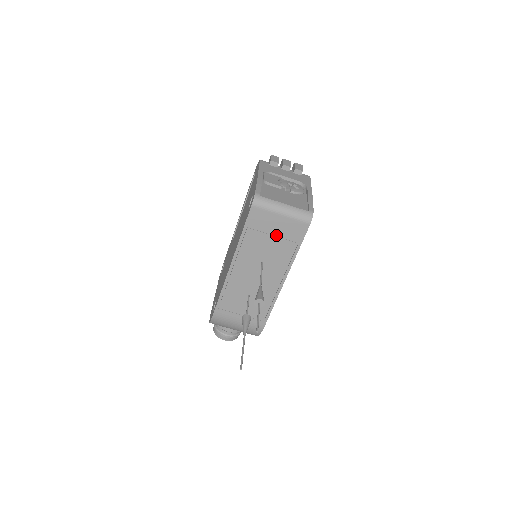
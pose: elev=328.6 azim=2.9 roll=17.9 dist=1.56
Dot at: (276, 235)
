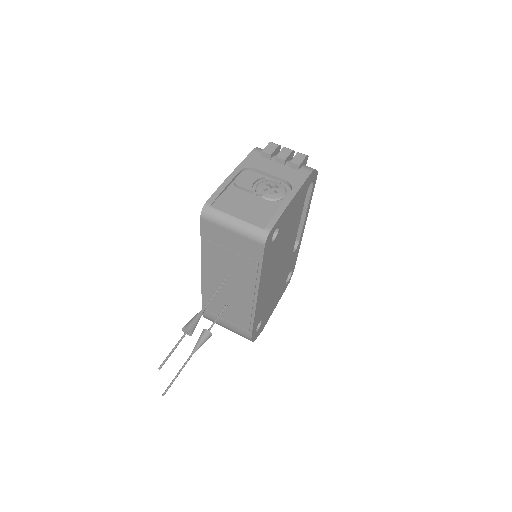
Dot at: (234, 251)
